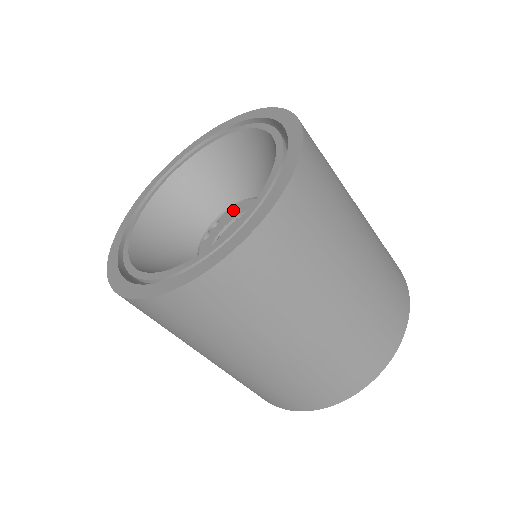
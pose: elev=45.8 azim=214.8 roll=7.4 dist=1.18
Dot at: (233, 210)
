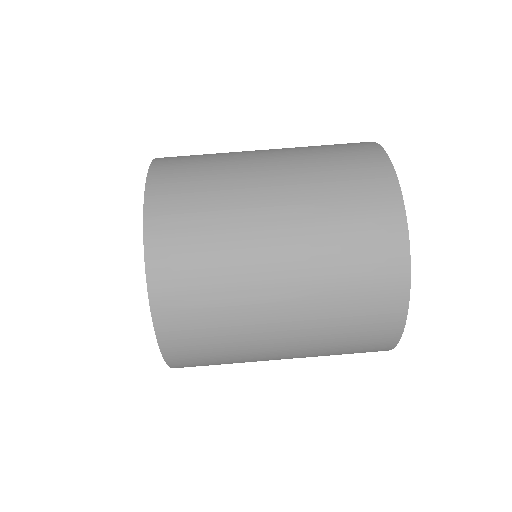
Dot at: occluded
